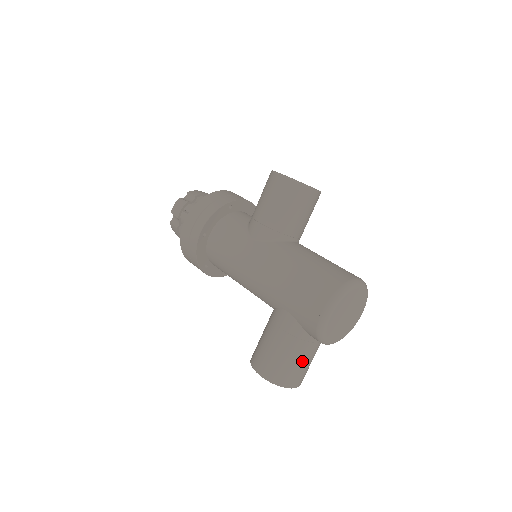
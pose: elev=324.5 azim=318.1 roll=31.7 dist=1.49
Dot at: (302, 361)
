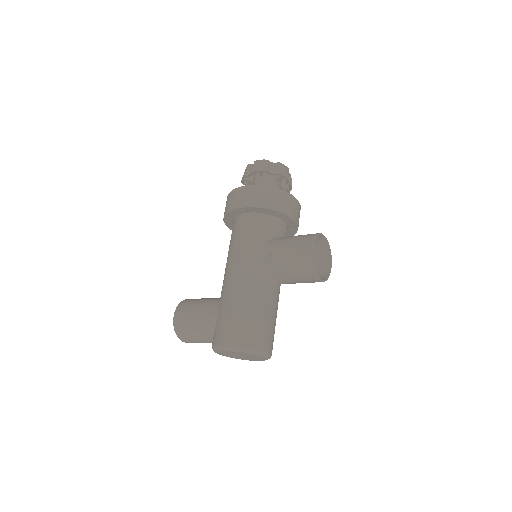
Dot at: (199, 339)
